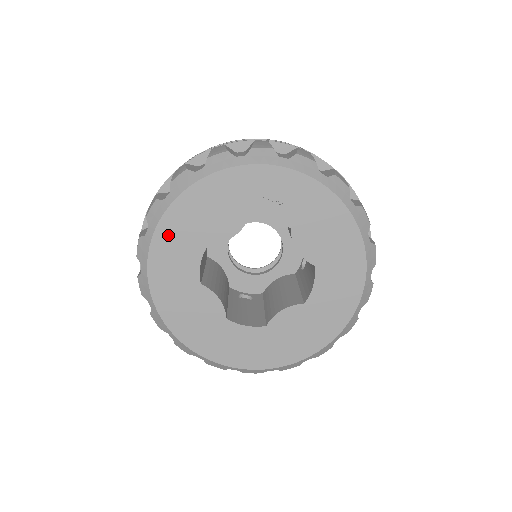
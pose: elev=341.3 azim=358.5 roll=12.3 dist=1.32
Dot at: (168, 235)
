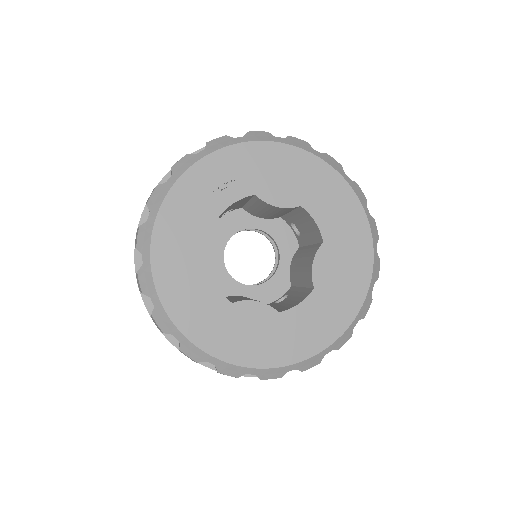
Dot at: (171, 287)
